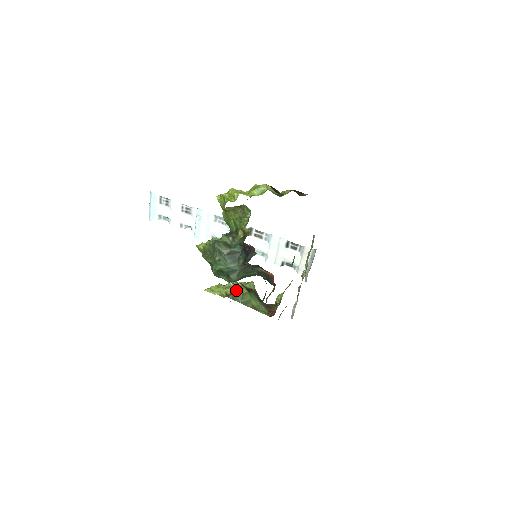
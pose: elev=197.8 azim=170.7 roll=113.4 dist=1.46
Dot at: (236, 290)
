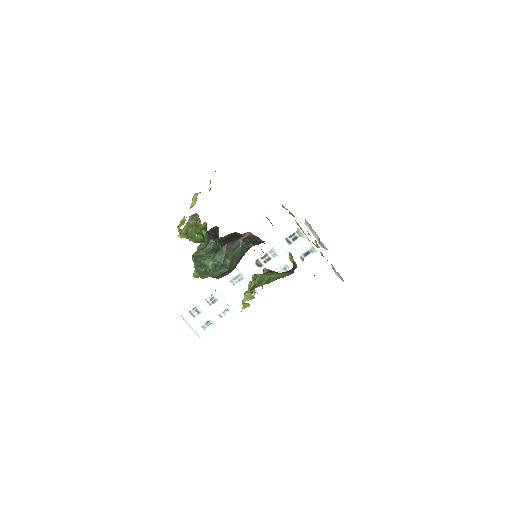
Dot at: (254, 282)
